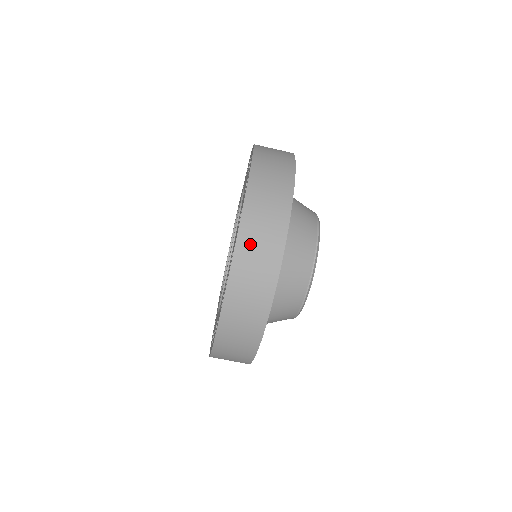
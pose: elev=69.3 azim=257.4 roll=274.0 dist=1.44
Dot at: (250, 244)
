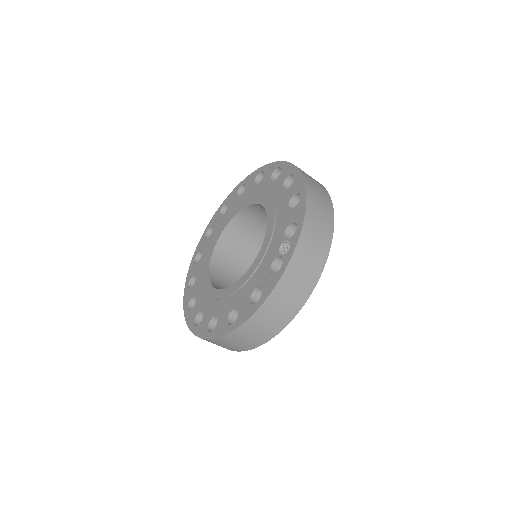
Dot at: (314, 217)
